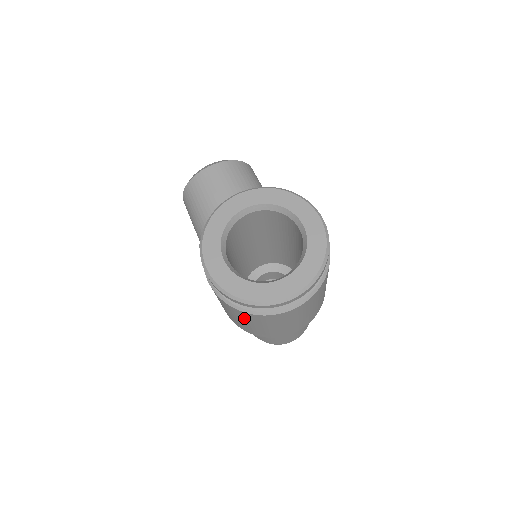
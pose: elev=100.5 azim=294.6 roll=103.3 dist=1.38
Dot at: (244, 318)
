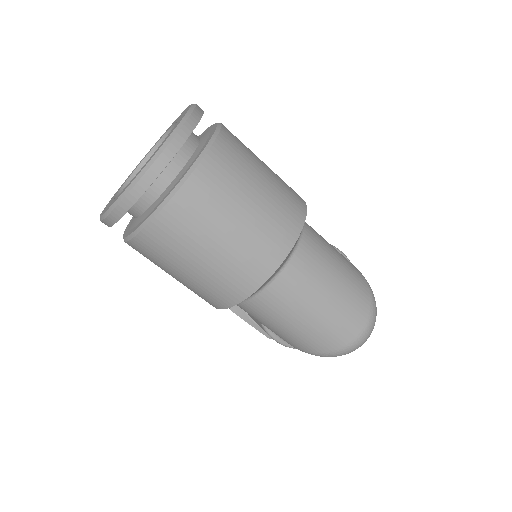
Dot at: (169, 252)
